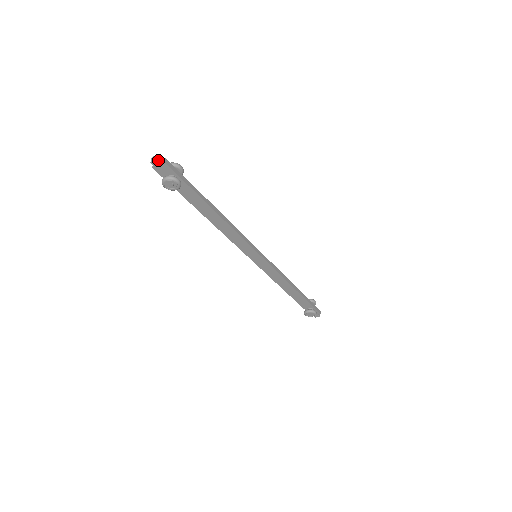
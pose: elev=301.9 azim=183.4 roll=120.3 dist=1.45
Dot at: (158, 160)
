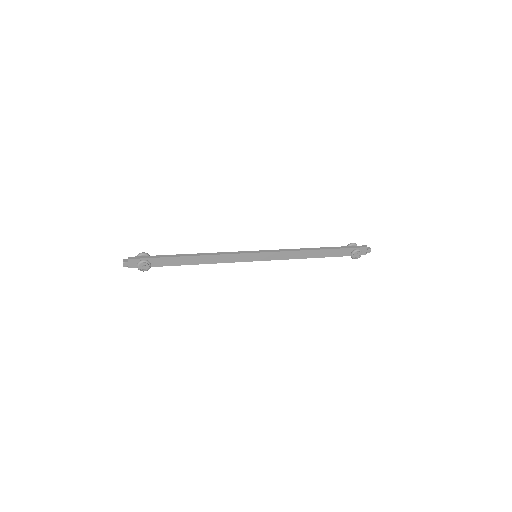
Dot at: (124, 262)
